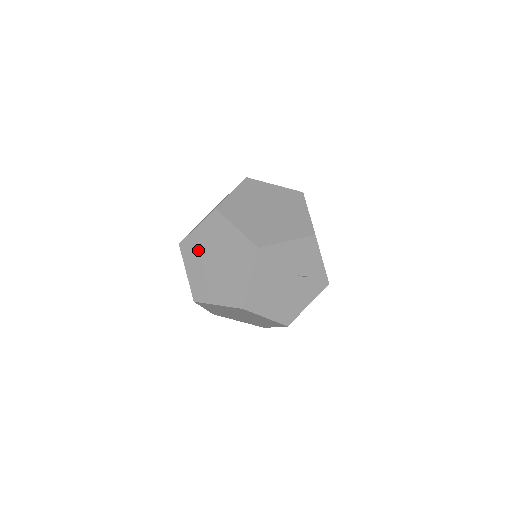
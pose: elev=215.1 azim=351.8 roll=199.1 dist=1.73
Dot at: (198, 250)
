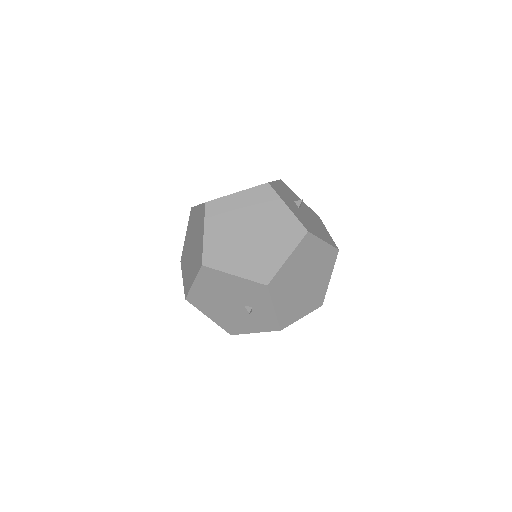
Dot at: (192, 225)
